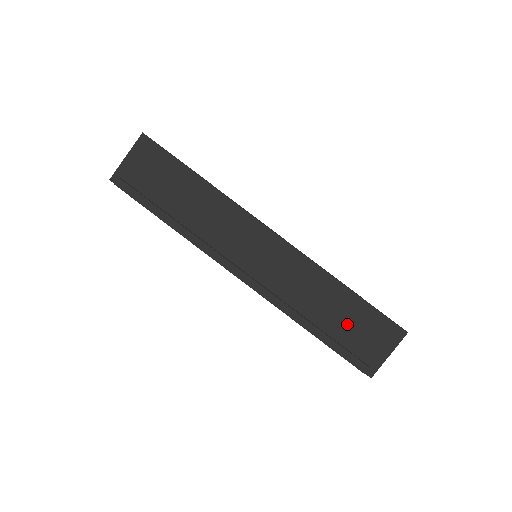
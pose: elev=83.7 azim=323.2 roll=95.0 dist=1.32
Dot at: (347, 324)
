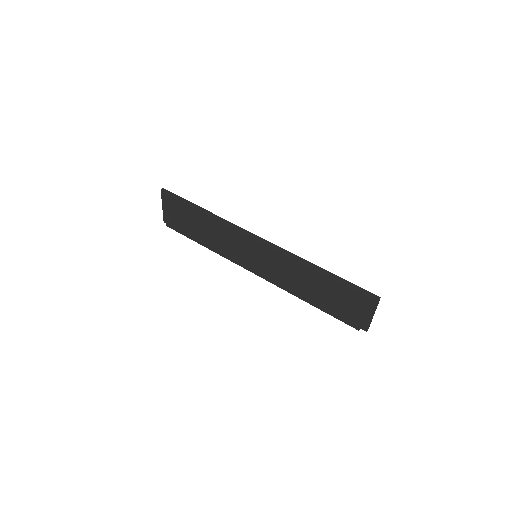
Dot at: (331, 297)
